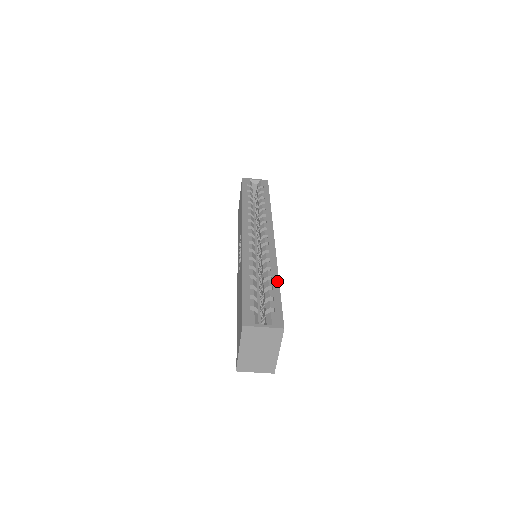
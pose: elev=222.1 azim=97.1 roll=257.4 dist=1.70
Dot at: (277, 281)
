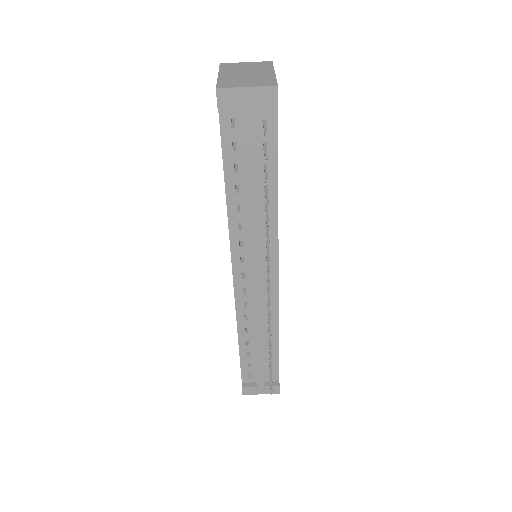
Dot at: occluded
